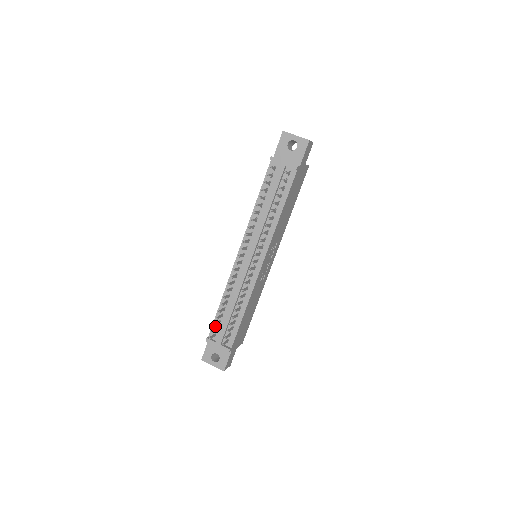
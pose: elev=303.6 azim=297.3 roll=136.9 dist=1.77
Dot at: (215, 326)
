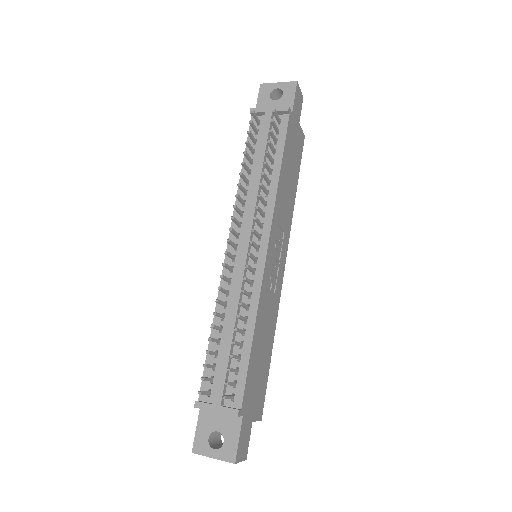
Dot at: (207, 377)
